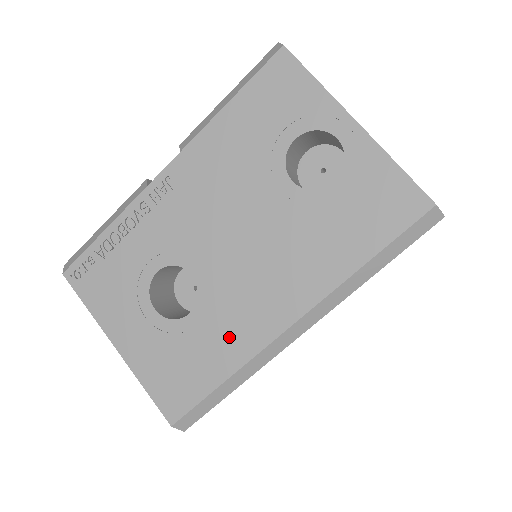
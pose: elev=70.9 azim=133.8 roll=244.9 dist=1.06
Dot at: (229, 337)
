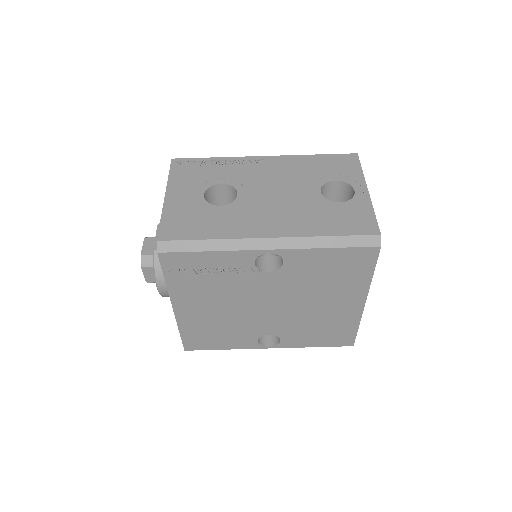
Dot at: (231, 224)
